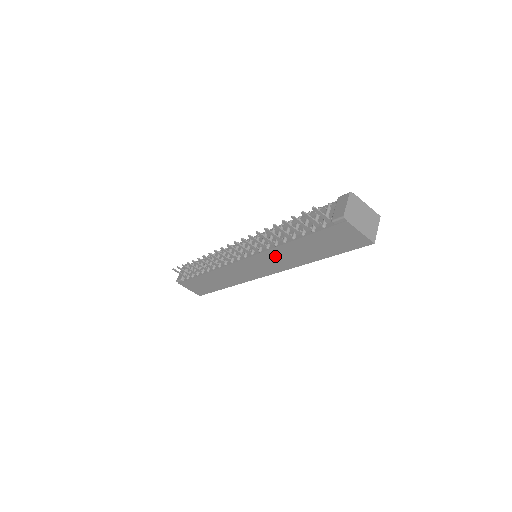
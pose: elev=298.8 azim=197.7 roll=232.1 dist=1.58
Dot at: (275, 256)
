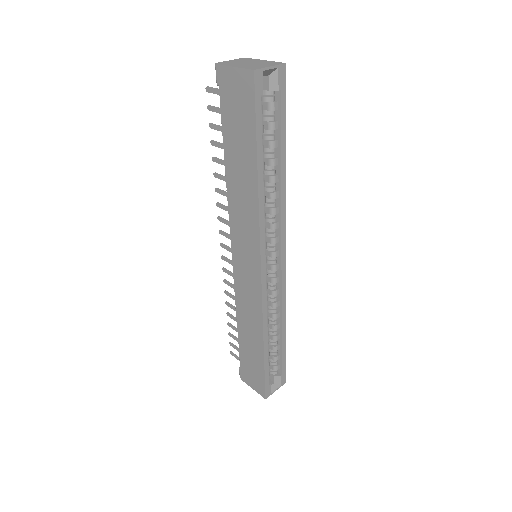
Dot at: (238, 213)
